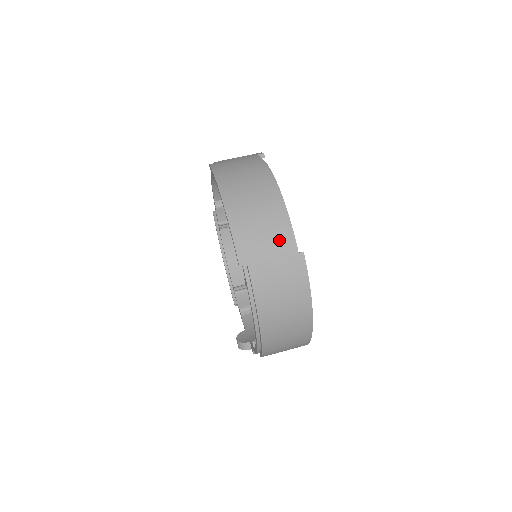
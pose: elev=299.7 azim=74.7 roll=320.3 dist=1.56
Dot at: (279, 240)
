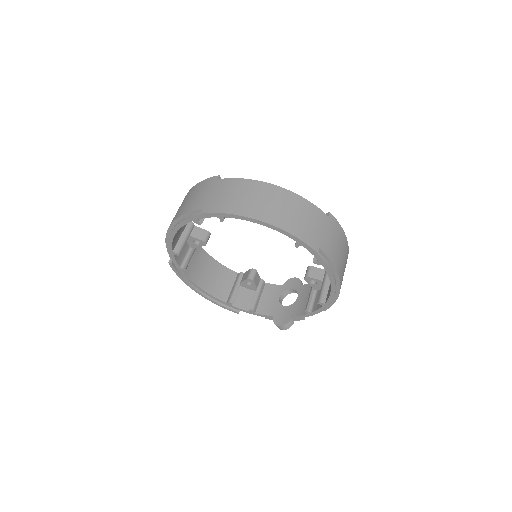
Dot at: (317, 216)
